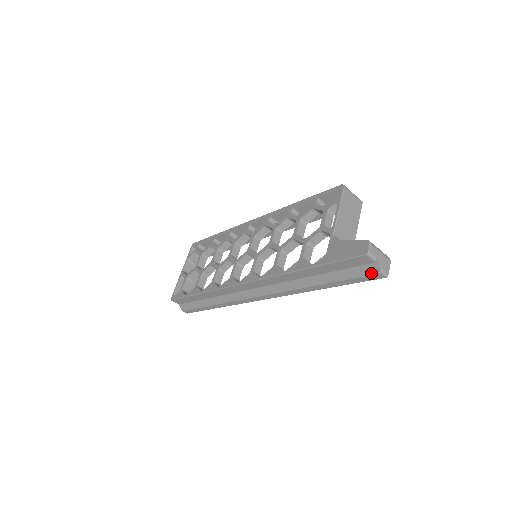
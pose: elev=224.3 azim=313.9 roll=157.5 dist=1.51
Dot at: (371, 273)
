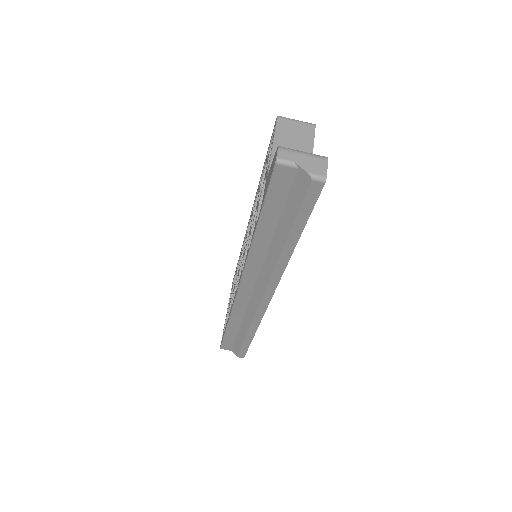
Dot at: (305, 187)
